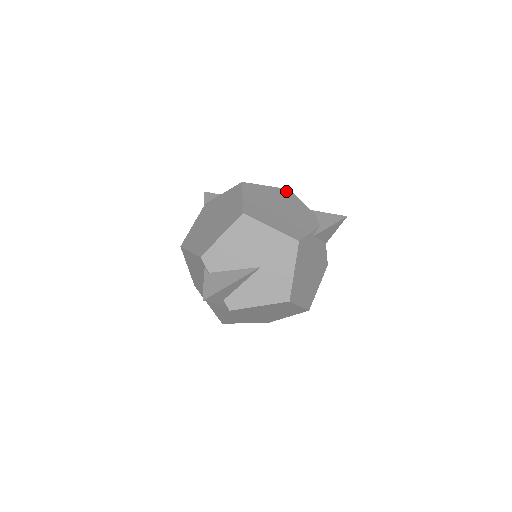
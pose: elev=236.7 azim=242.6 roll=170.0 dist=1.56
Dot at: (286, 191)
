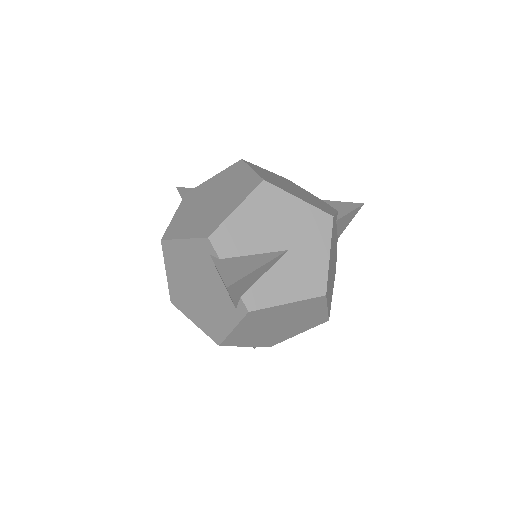
Dot at: (286, 179)
